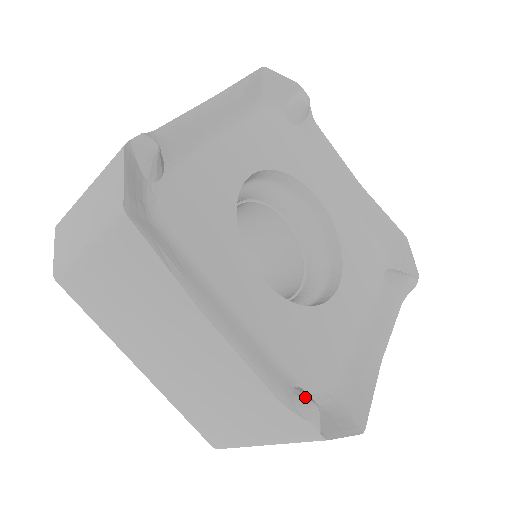
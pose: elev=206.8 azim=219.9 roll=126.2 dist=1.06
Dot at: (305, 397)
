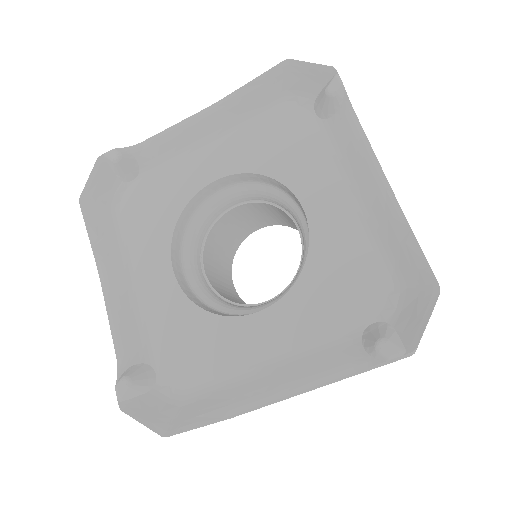
Dot at: (370, 343)
